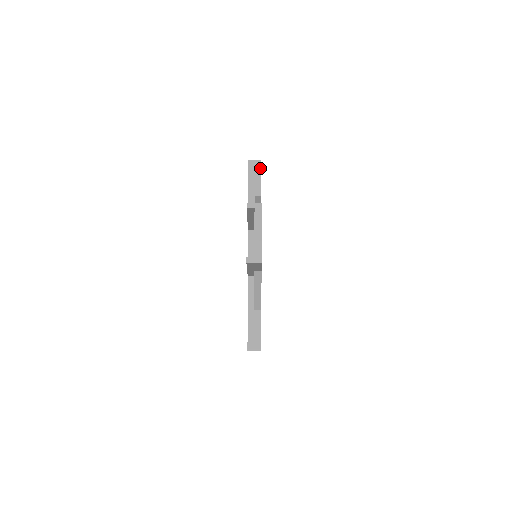
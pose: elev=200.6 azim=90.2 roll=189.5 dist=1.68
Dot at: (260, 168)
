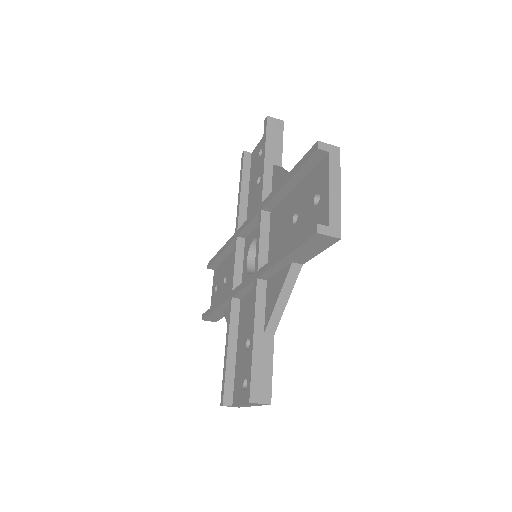
Dot at: (282, 131)
